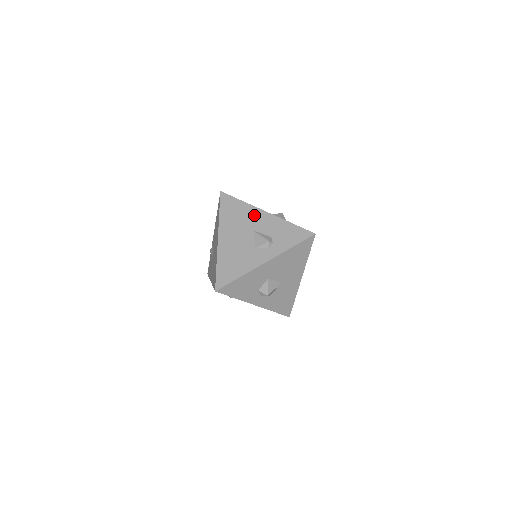
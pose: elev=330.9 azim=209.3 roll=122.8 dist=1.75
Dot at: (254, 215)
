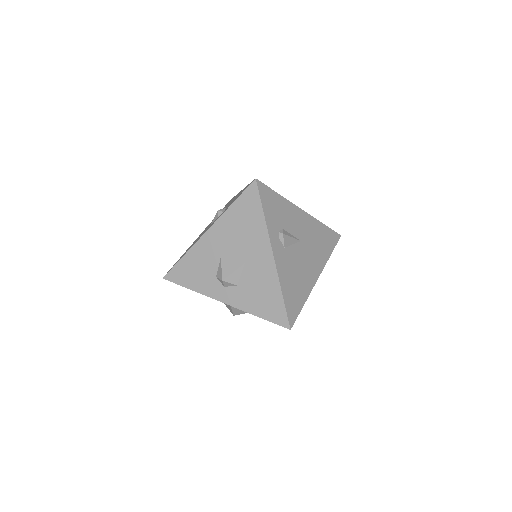
Dot at: occluded
